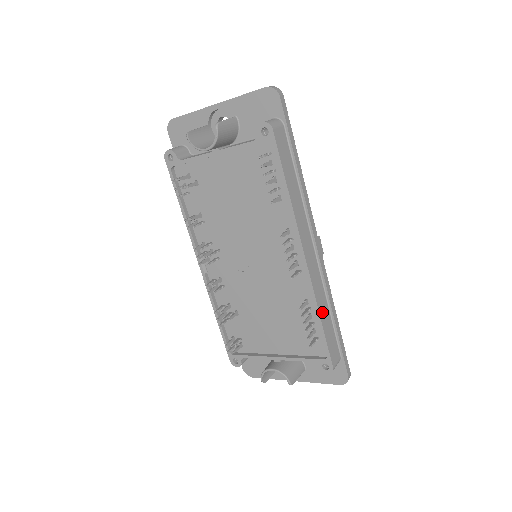
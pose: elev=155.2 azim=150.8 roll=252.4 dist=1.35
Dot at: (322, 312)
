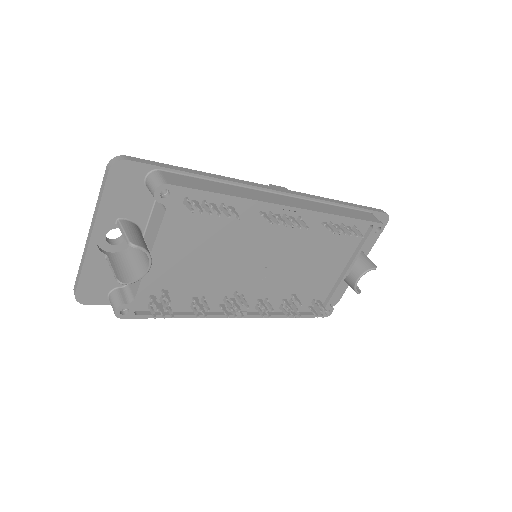
Dot at: (338, 213)
